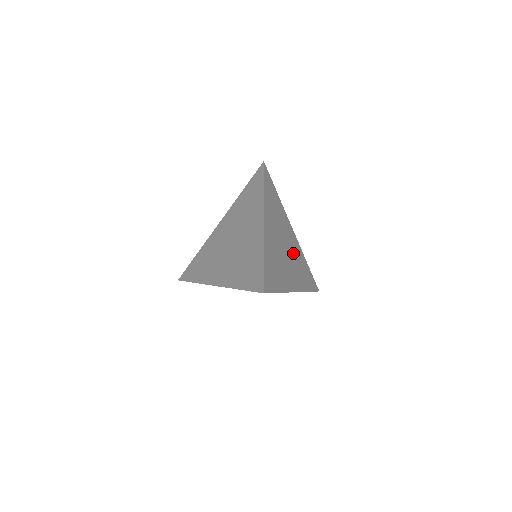
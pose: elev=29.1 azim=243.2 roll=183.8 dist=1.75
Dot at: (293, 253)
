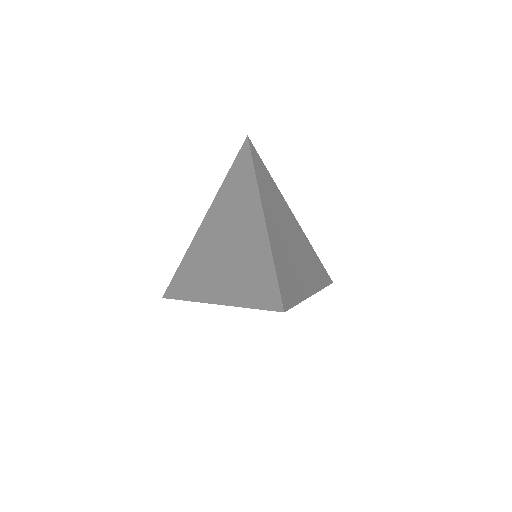
Dot at: (300, 245)
